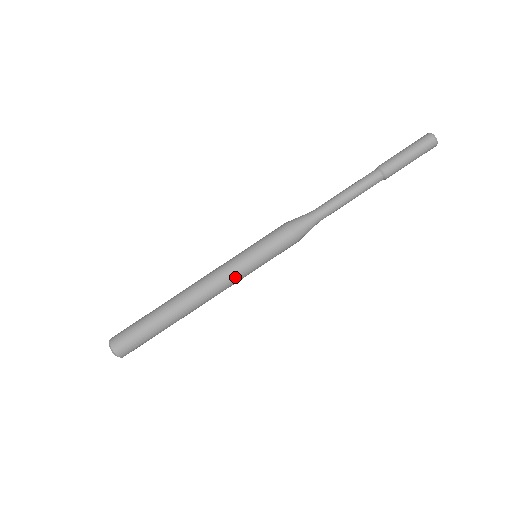
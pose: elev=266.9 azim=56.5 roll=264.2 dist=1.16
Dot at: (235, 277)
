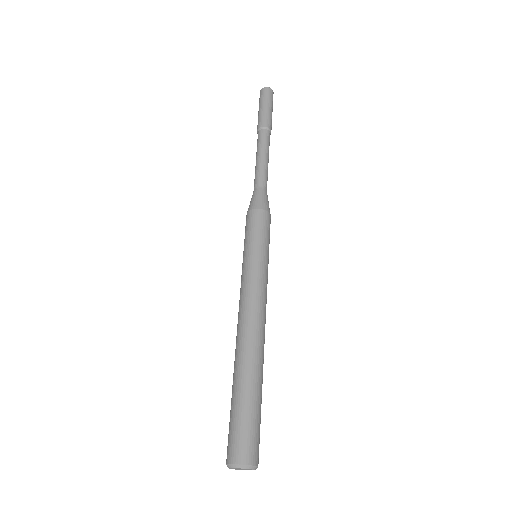
Dot at: (254, 279)
